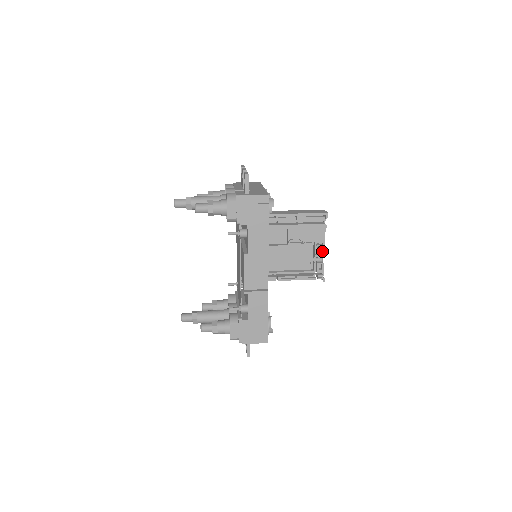
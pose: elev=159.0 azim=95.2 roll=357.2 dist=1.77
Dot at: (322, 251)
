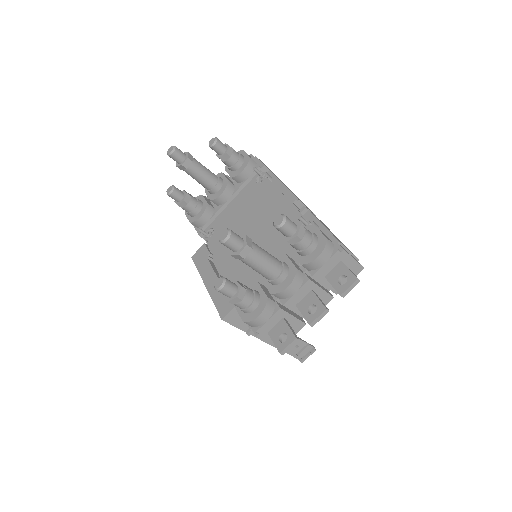
Dot at: occluded
